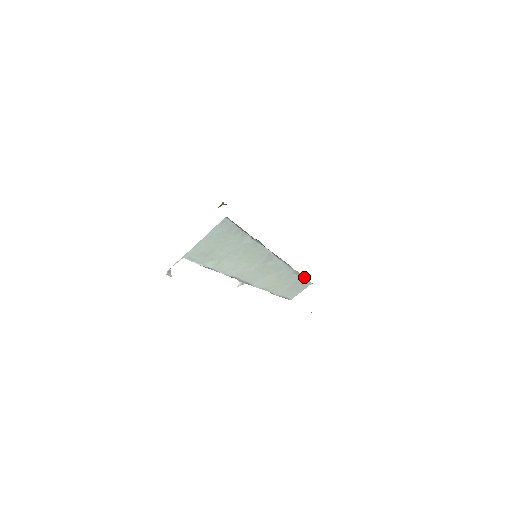
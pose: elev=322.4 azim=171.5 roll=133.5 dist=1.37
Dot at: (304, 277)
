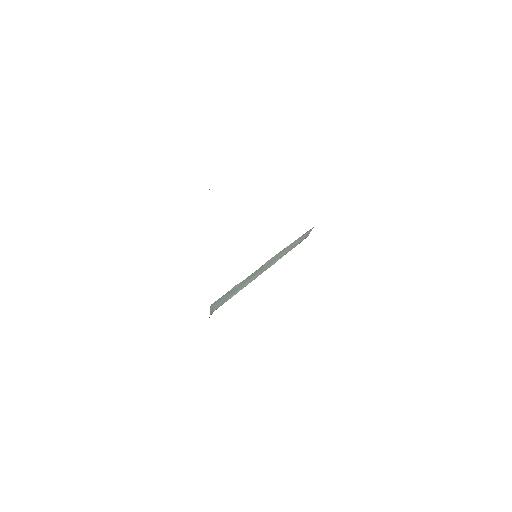
Dot at: occluded
